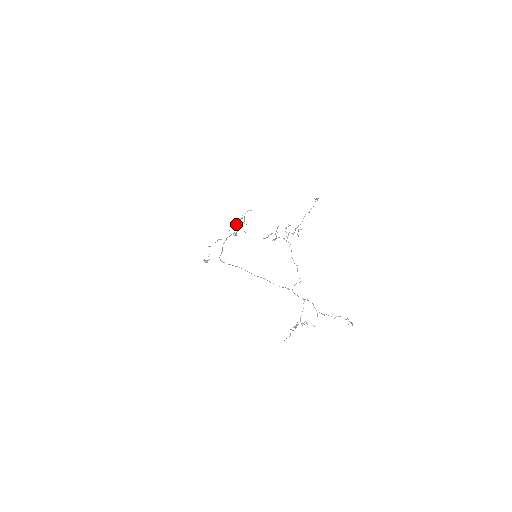
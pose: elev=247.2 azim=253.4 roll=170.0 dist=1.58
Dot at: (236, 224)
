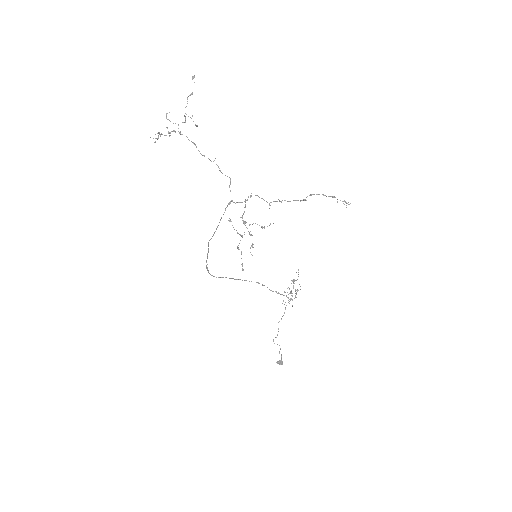
Dot at: occluded
